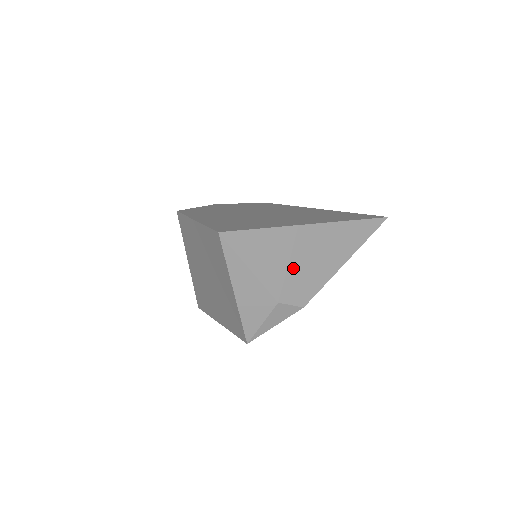
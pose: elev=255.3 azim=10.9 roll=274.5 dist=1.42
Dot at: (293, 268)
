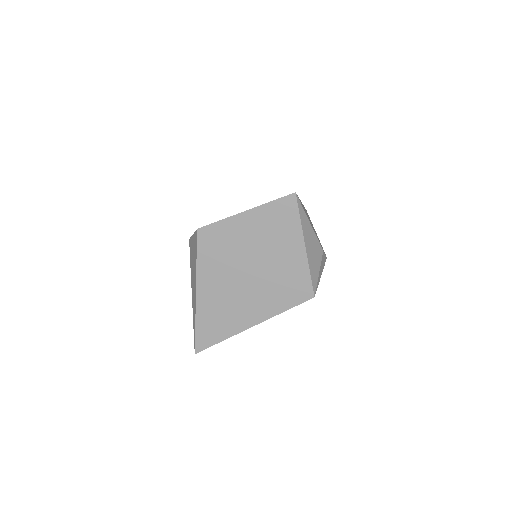
Dot at: occluded
